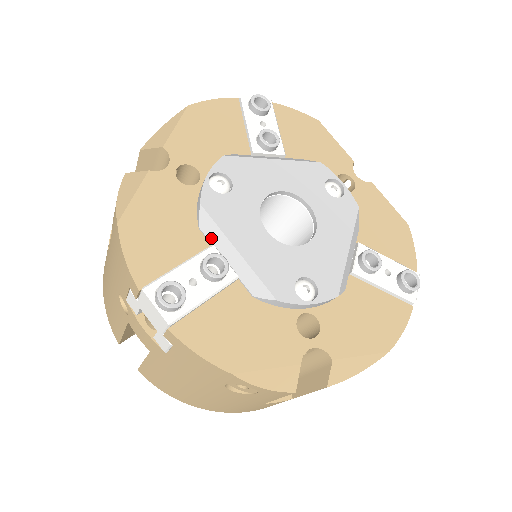
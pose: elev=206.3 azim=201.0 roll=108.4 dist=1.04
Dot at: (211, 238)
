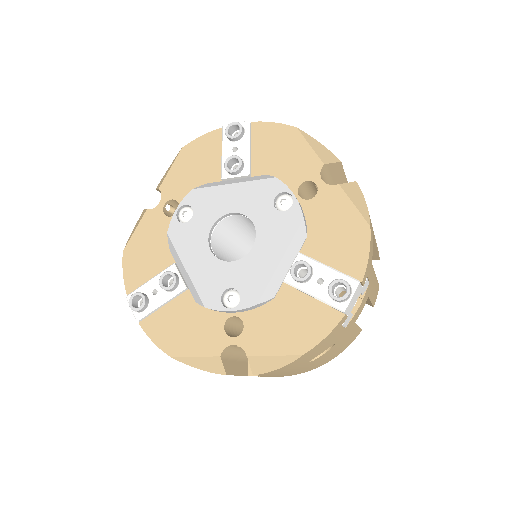
Dot at: (175, 258)
